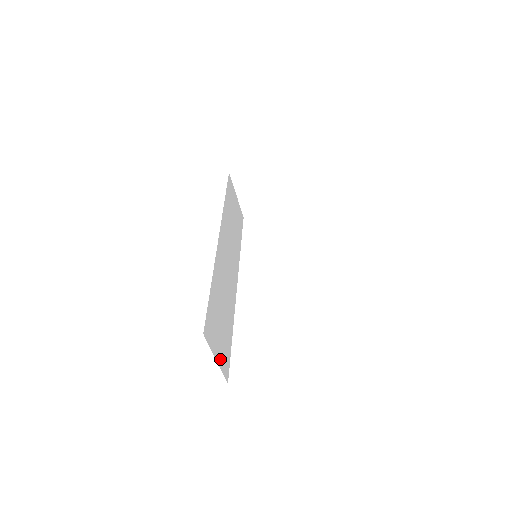
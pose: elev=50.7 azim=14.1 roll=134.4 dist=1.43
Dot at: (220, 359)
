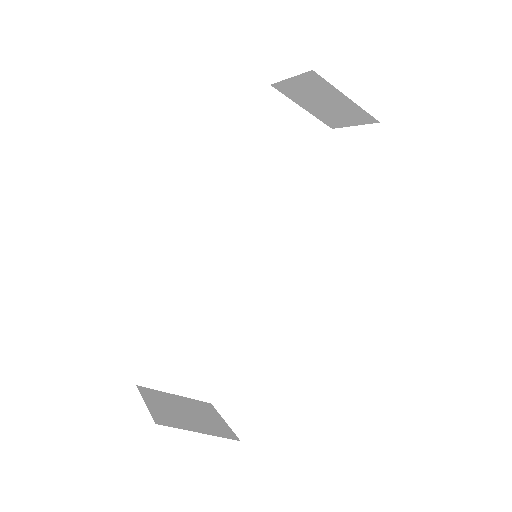
Dot at: (189, 388)
